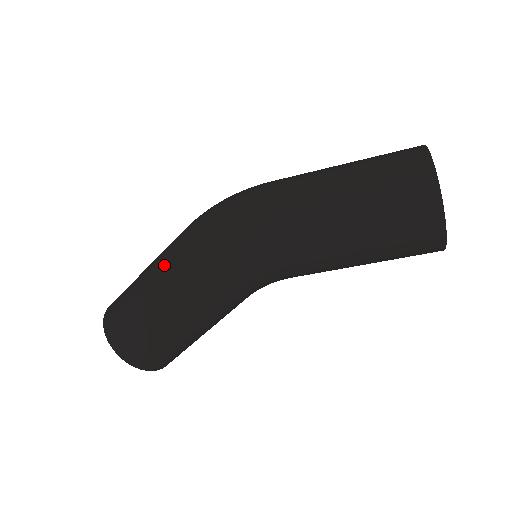
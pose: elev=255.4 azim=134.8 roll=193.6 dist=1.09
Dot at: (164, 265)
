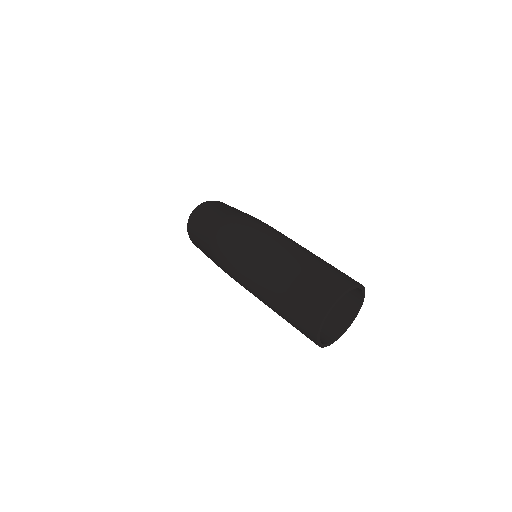
Dot at: (203, 240)
